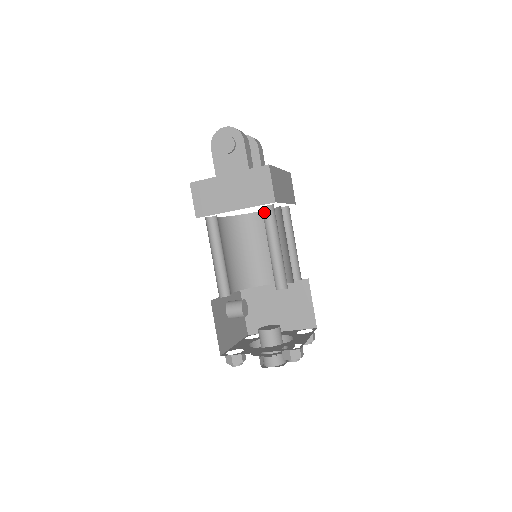
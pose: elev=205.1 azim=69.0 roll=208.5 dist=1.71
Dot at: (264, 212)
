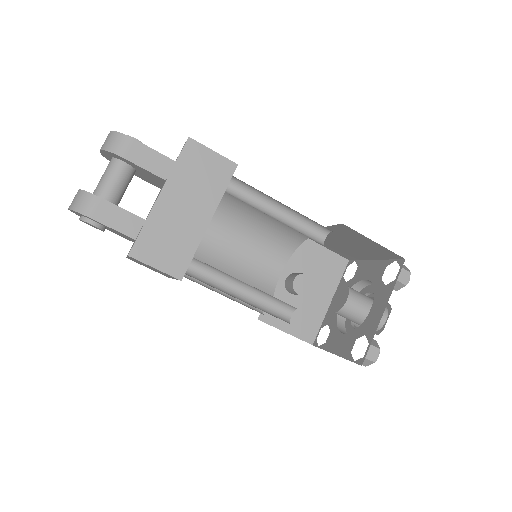
Dot at: (196, 265)
